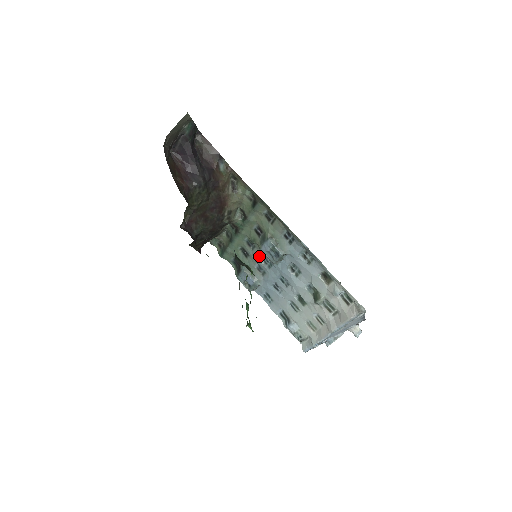
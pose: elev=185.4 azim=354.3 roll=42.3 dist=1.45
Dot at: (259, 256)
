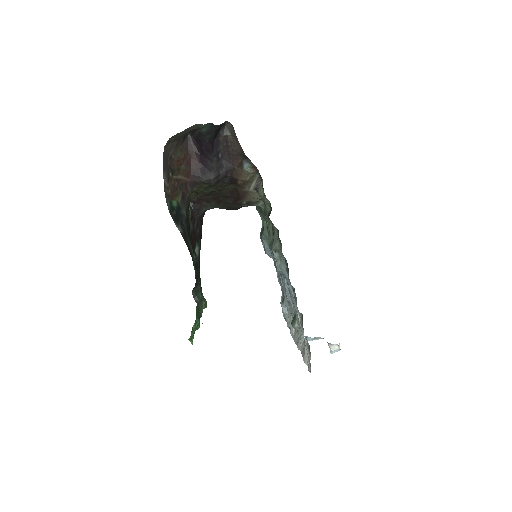
Dot at: occluded
